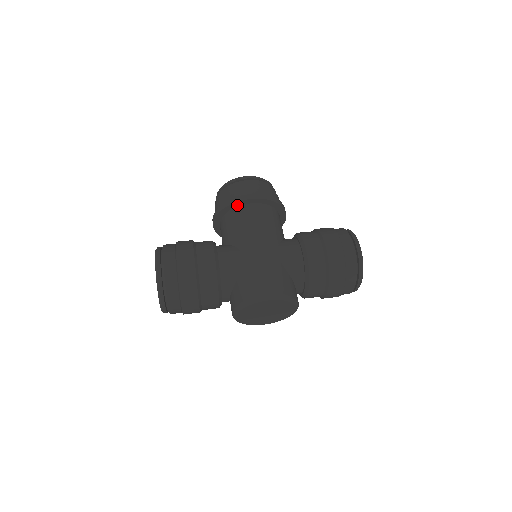
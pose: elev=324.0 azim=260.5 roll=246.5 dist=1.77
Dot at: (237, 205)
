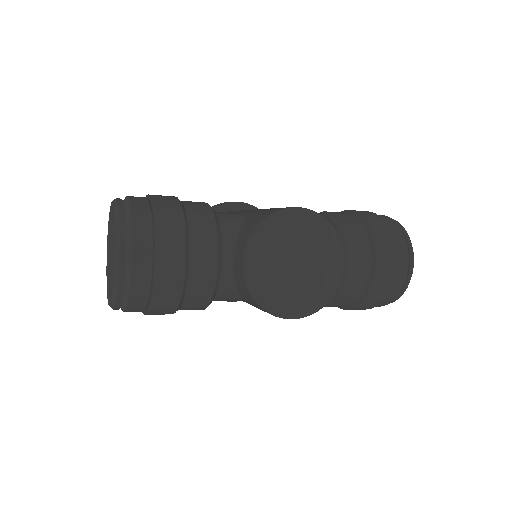
Dot at: occluded
